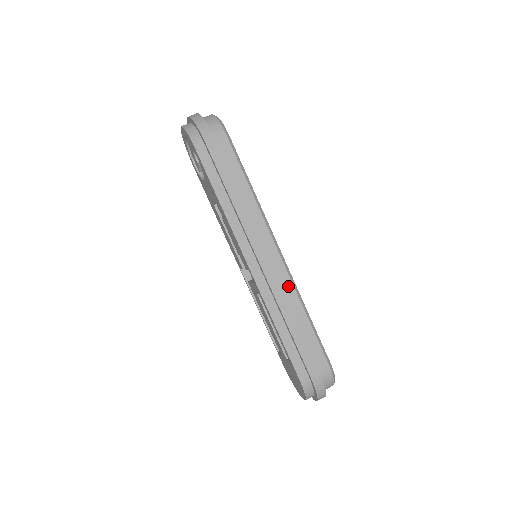
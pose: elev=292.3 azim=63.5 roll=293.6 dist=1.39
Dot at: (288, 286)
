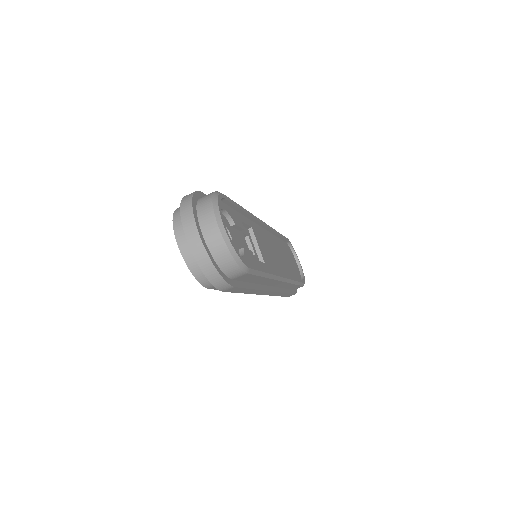
Dot at: occluded
